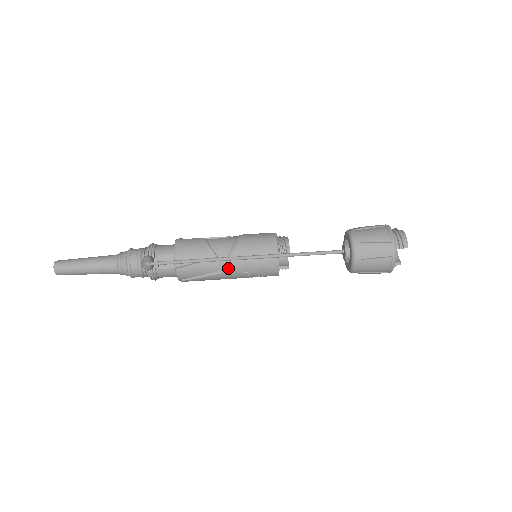
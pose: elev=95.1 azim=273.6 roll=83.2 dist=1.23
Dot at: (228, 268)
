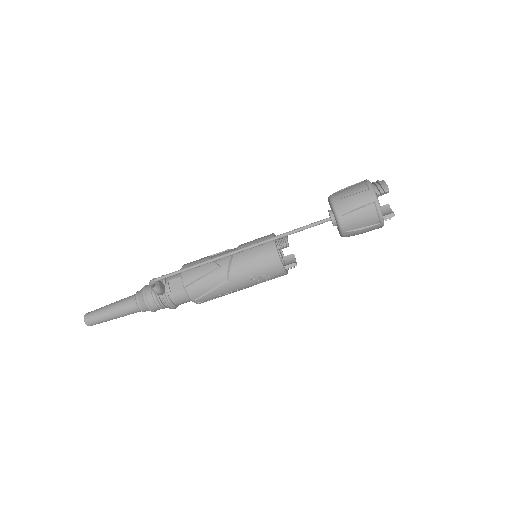
Dot at: (232, 274)
